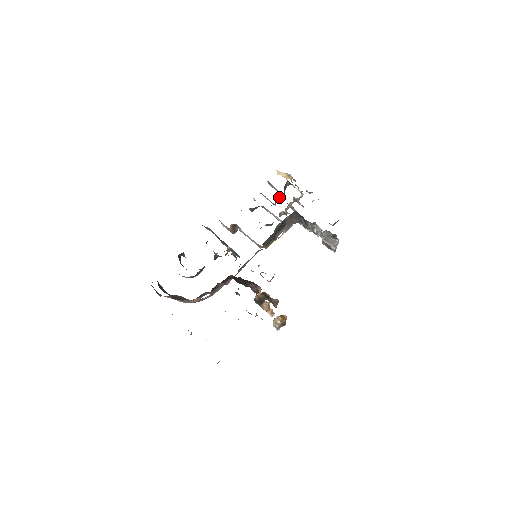
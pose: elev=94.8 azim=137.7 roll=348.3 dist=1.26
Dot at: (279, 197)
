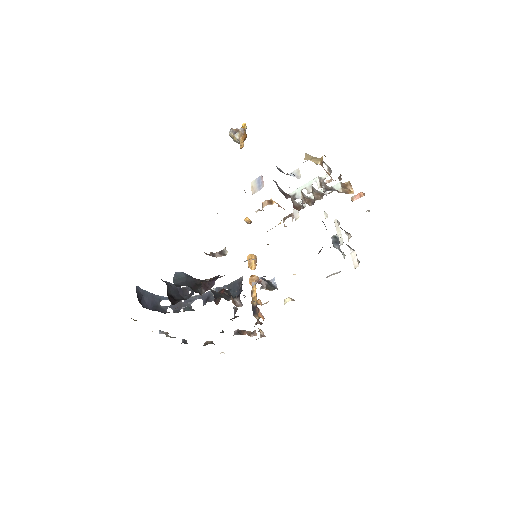
Dot at: (297, 175)
